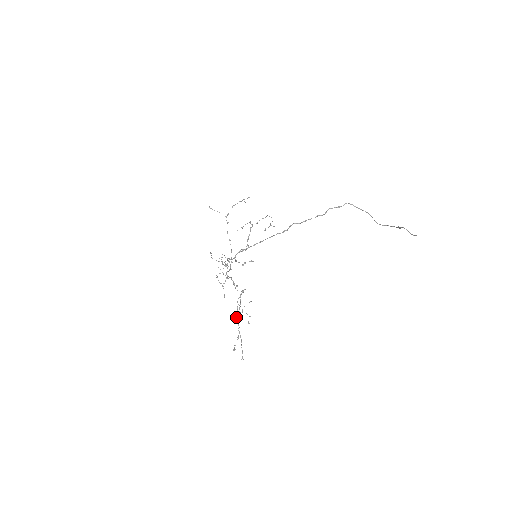
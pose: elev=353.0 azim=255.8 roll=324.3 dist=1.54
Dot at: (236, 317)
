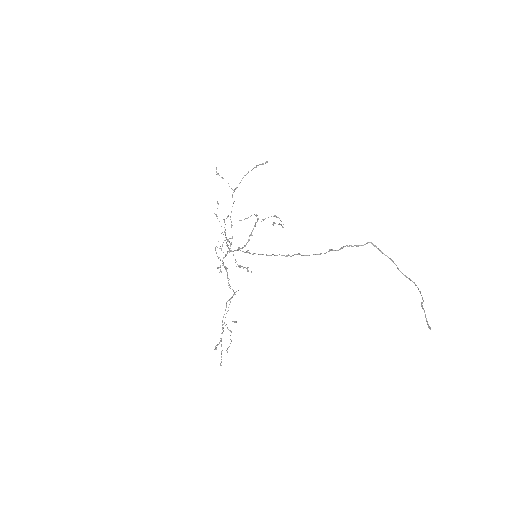
Dot at: (222, 321)
